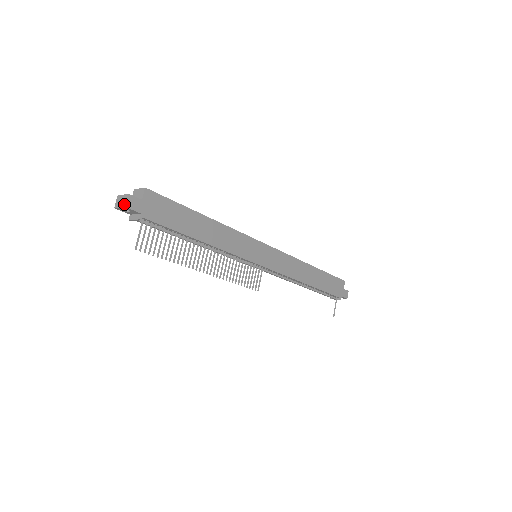
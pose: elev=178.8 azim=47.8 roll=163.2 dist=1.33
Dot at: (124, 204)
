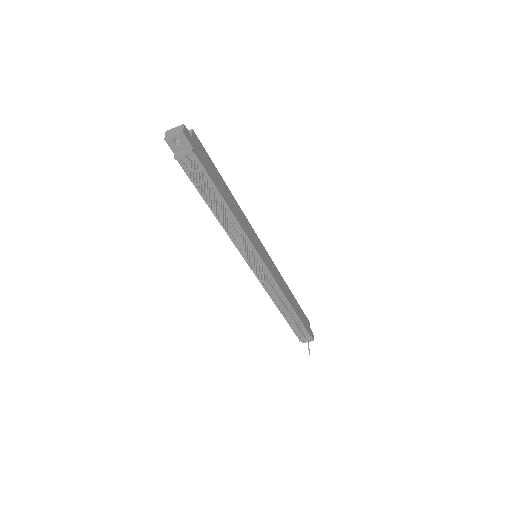
Dot at: (180, 131)
